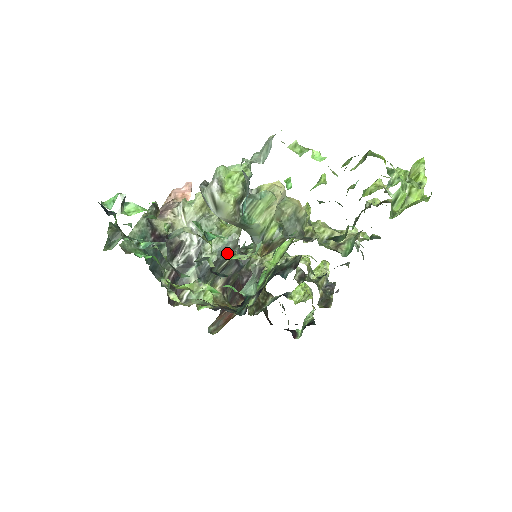
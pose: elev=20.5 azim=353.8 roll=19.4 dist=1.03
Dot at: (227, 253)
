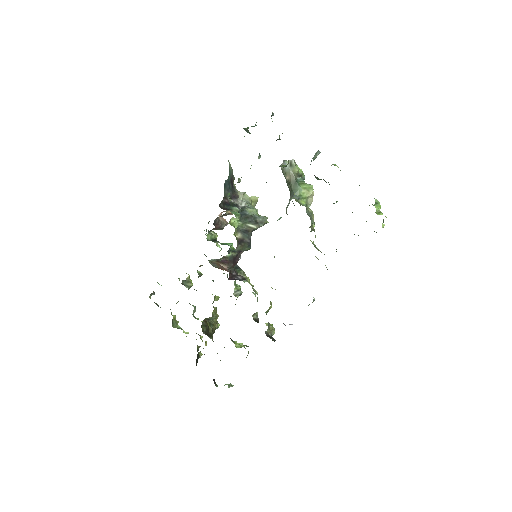
Dot at: (257, 221)
